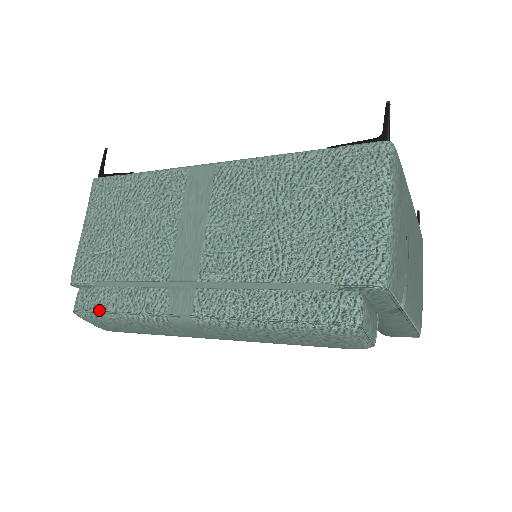
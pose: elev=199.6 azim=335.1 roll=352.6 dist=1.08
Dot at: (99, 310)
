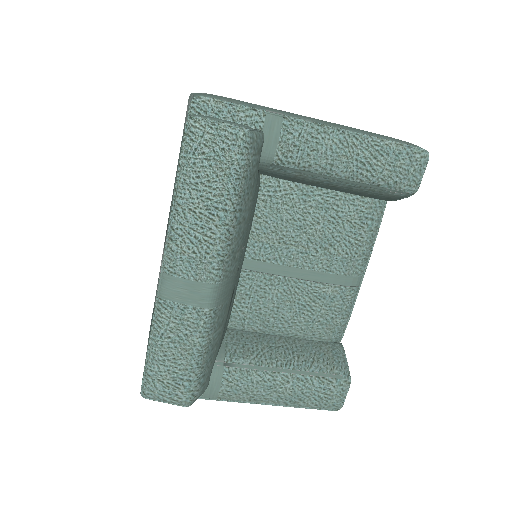
Dot at: (145, 366)
